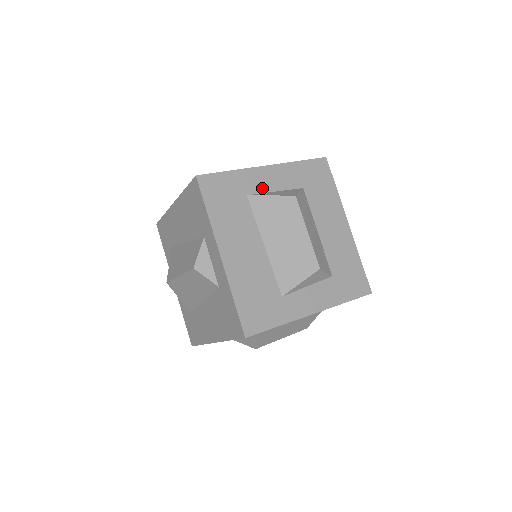
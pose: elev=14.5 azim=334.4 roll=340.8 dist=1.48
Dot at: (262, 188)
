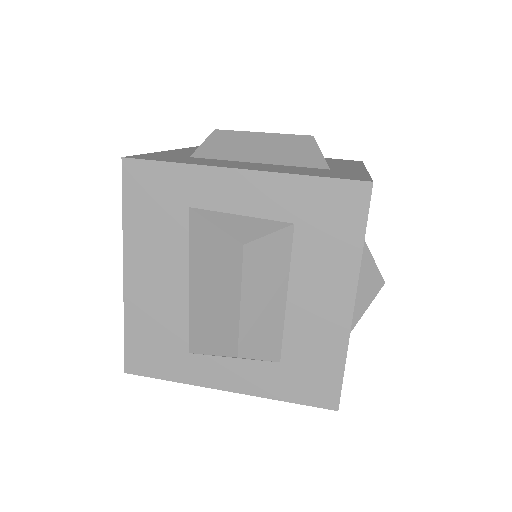
Dot at: (219, 203)
